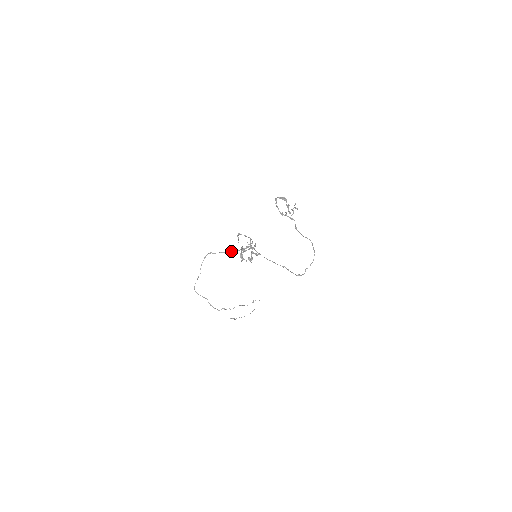
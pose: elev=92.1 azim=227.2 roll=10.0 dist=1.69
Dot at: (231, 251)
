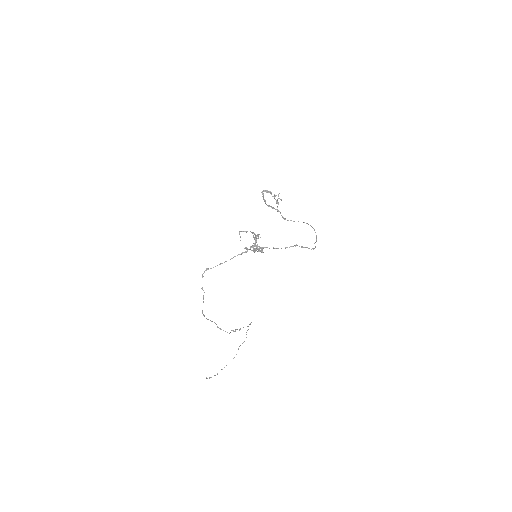
Dot at: (230, 259)
